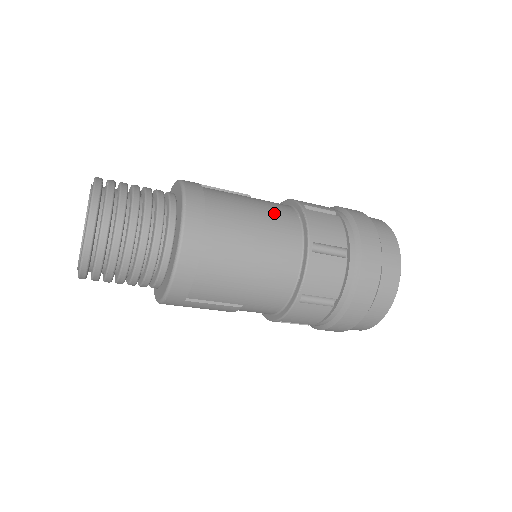
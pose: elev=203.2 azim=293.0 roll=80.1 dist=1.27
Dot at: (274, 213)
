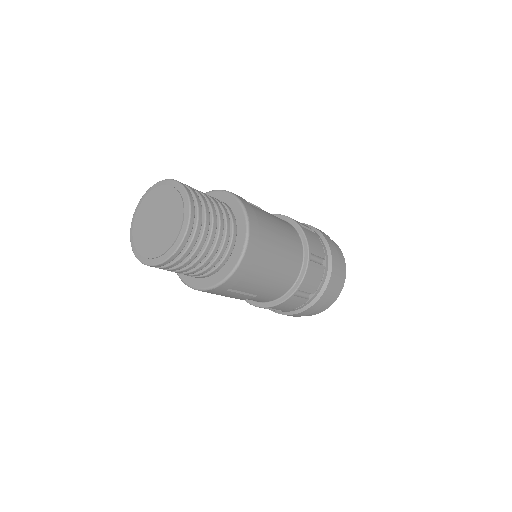
Dot at: (286, 228)
